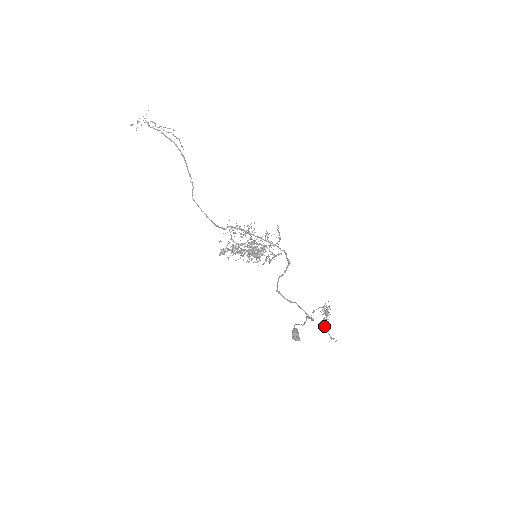
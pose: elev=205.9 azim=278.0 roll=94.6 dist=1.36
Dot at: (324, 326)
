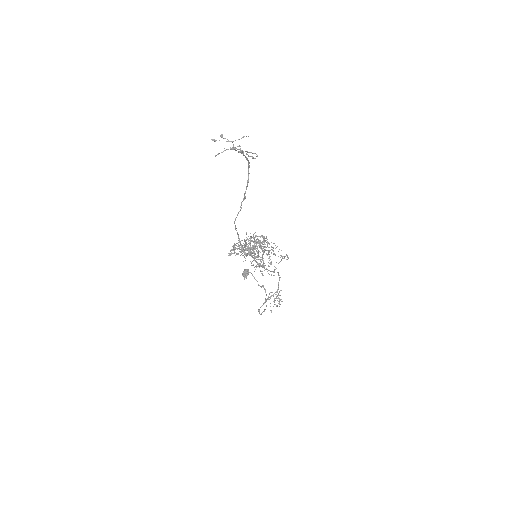
Dot at: occluded
